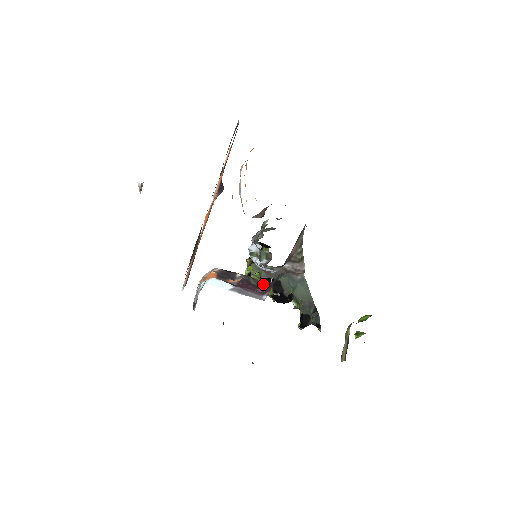
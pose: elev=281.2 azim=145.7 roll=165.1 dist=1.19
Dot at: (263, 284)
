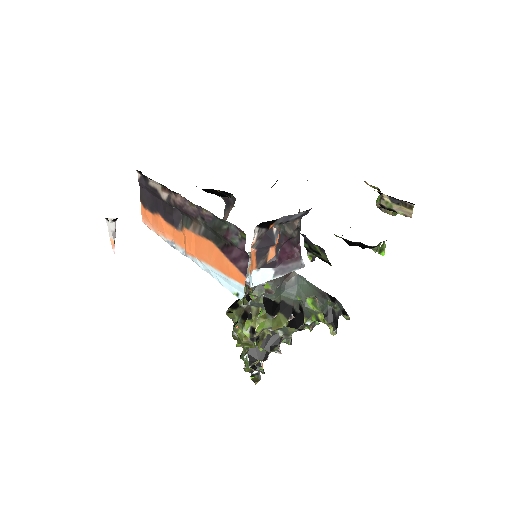
Dot at: (298, 224)
